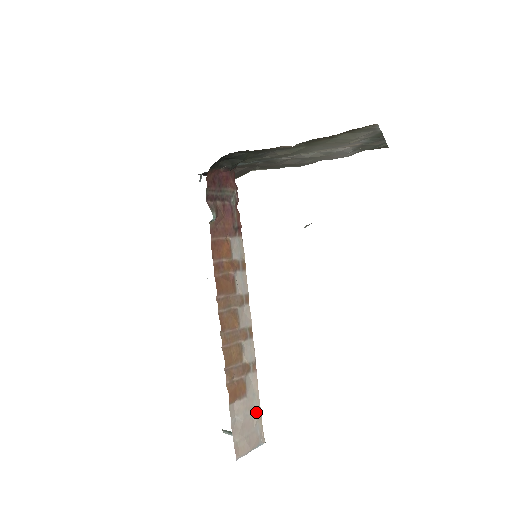
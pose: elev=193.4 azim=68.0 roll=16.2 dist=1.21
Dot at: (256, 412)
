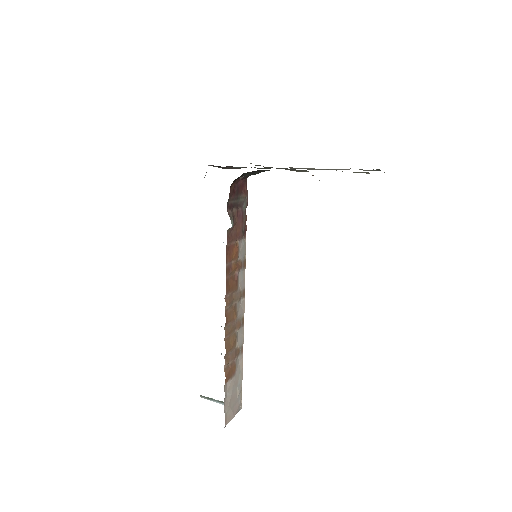
Dot at: (239, 386)
